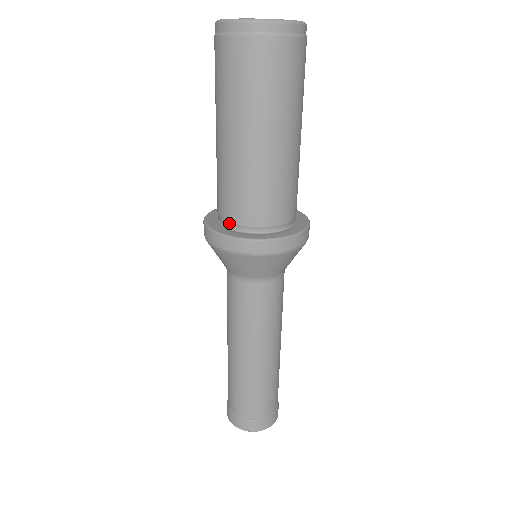
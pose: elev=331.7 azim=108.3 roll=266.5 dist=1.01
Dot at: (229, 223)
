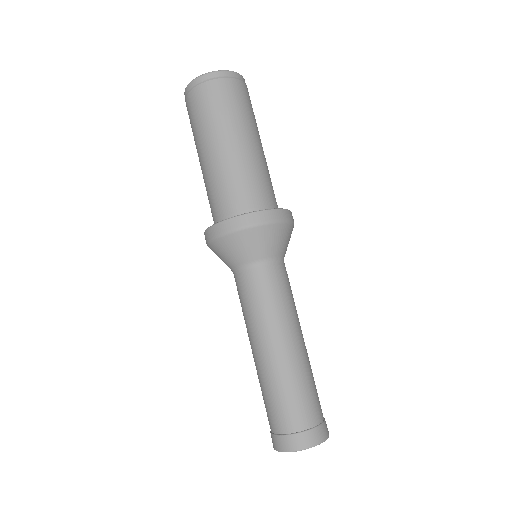
Dot at: (240, 212)
